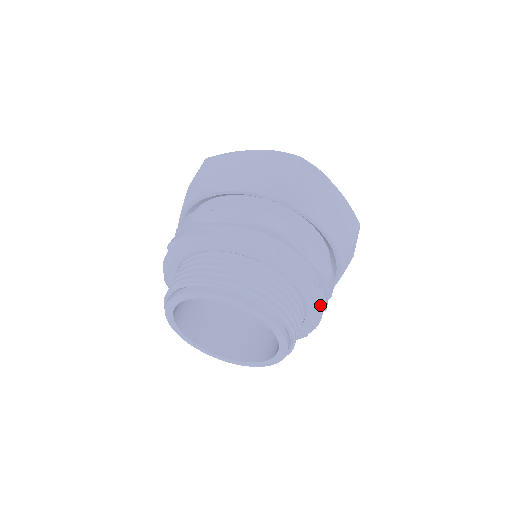
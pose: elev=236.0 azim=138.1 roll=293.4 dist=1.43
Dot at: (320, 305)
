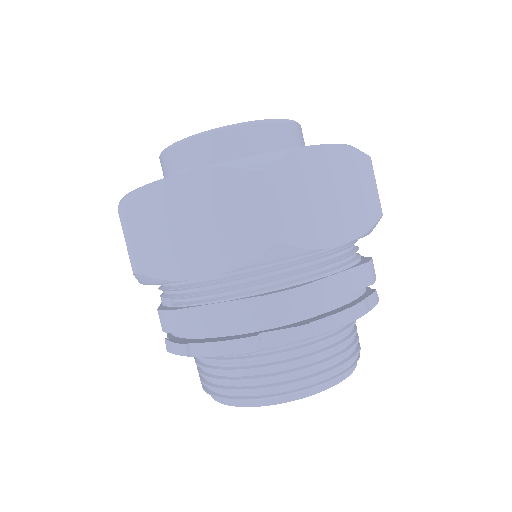
Dot at: occluded
